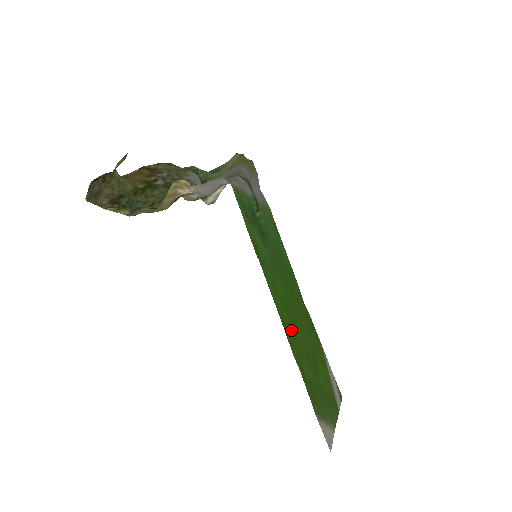
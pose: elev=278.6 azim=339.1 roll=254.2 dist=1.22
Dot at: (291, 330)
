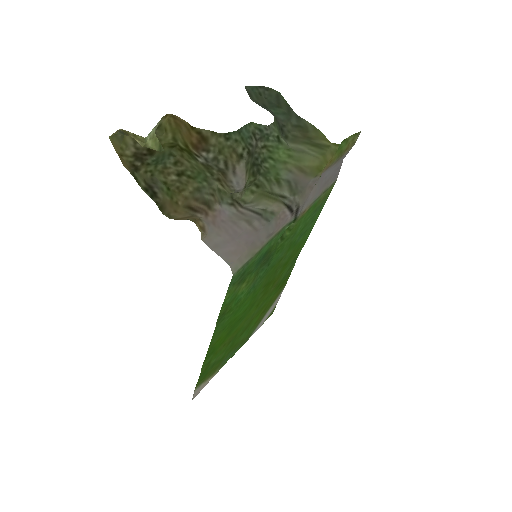
Dot at: (223, 340)
